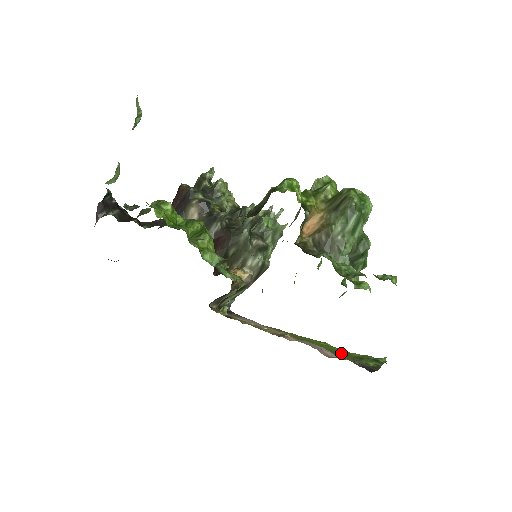
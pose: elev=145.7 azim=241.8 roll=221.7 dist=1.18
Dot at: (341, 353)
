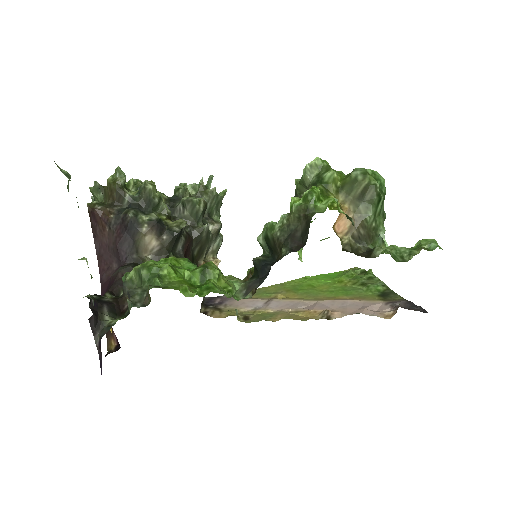
Dot at: (341, 287)
